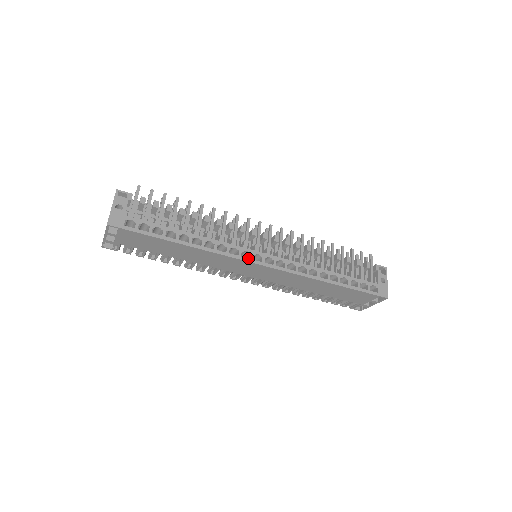
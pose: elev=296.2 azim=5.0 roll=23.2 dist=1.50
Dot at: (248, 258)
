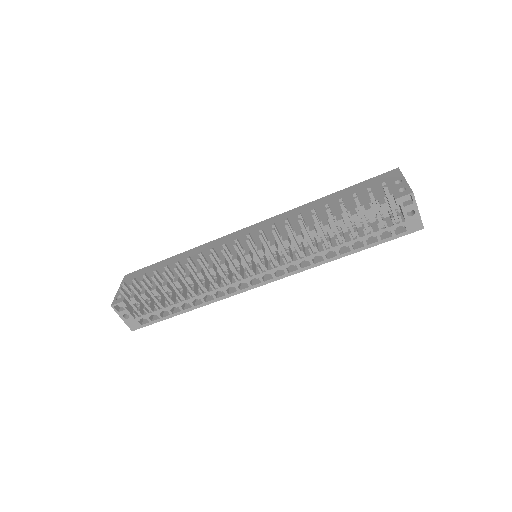
Dot at: (247, 288)
